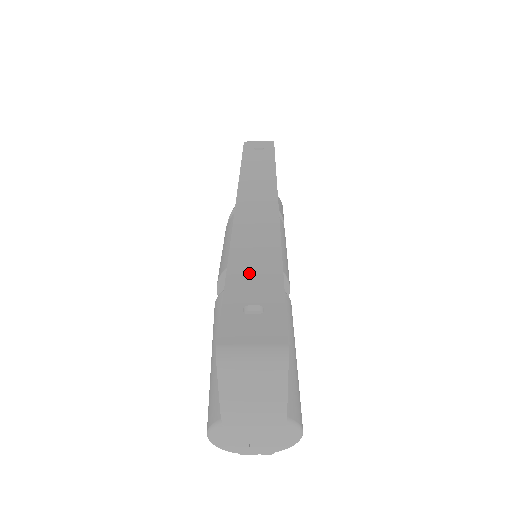
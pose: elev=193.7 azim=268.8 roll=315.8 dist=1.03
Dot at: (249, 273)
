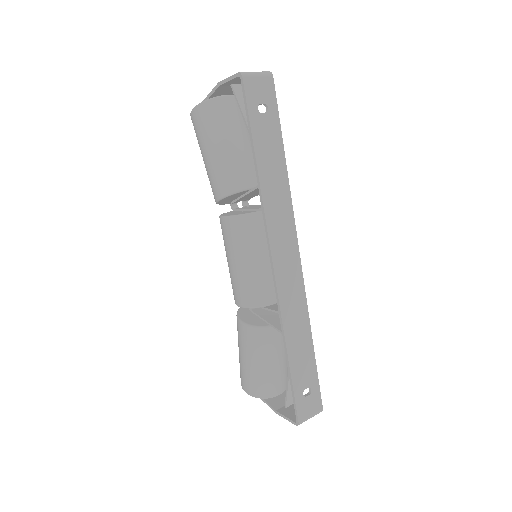
Dot at: (300, 362)
